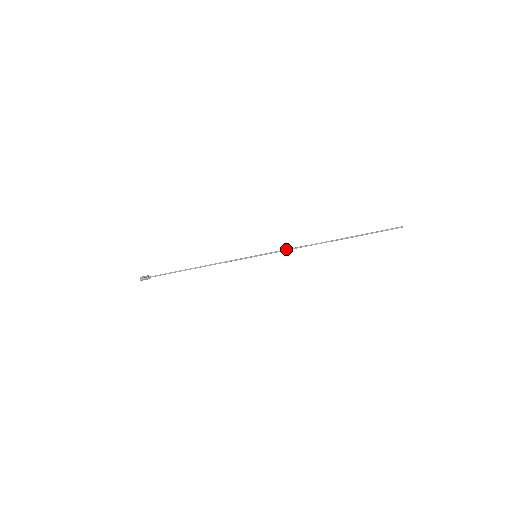
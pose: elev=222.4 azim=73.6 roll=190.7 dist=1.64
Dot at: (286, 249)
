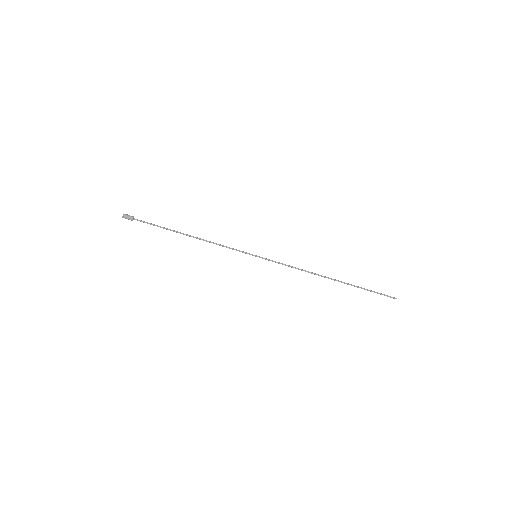
Dot at: (288, 265)
